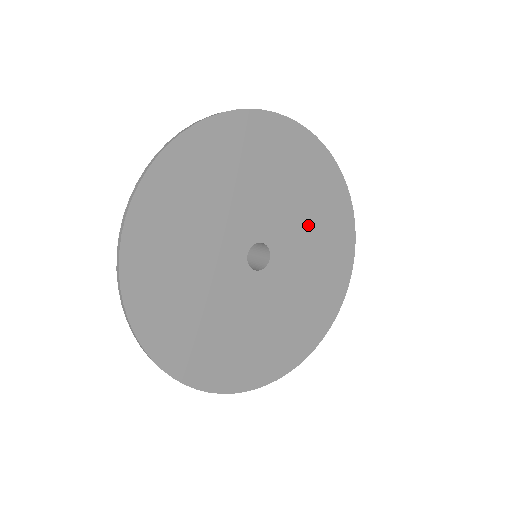
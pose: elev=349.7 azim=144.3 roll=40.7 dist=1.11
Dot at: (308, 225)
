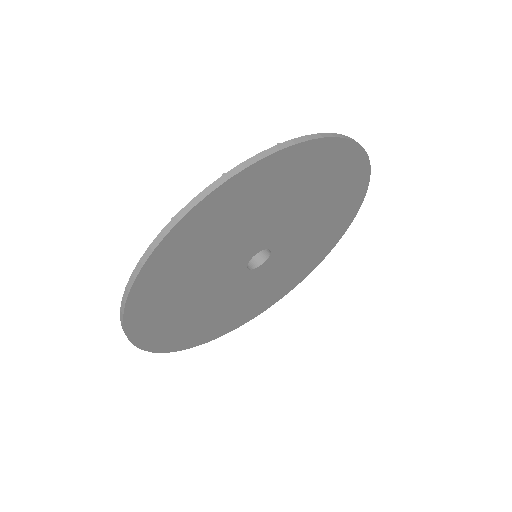
Dot at: (301, 252)
